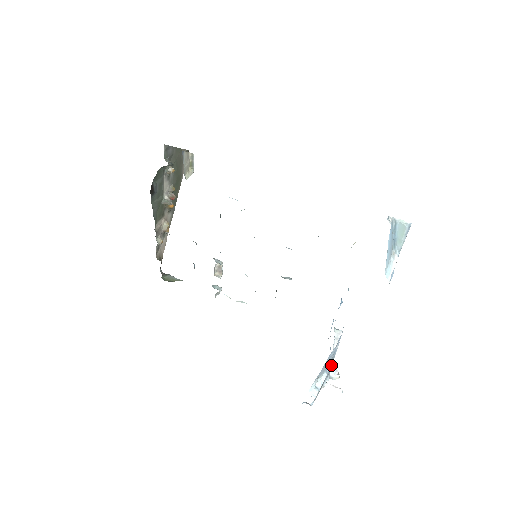
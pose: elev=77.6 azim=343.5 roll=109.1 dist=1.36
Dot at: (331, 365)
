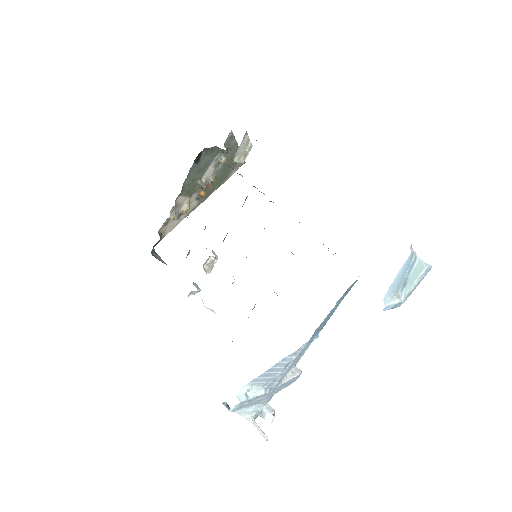
Dot at: (275, 385)
